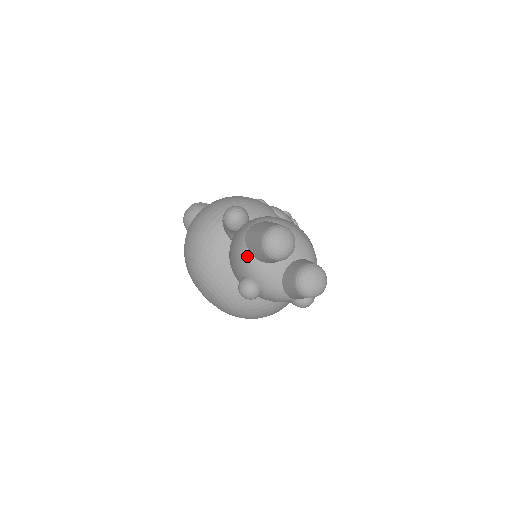
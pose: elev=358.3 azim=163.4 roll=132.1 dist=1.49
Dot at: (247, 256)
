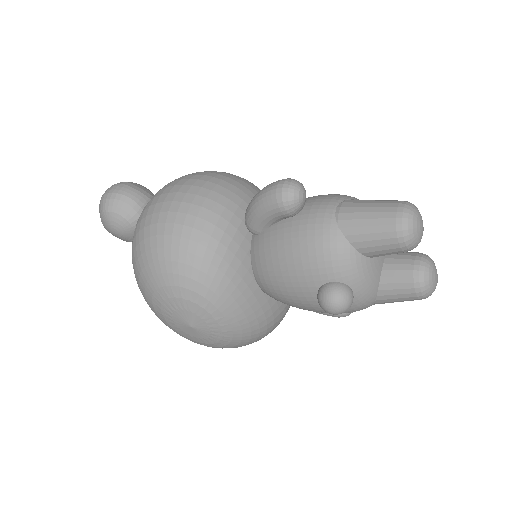
Dot at: (346, 250)
